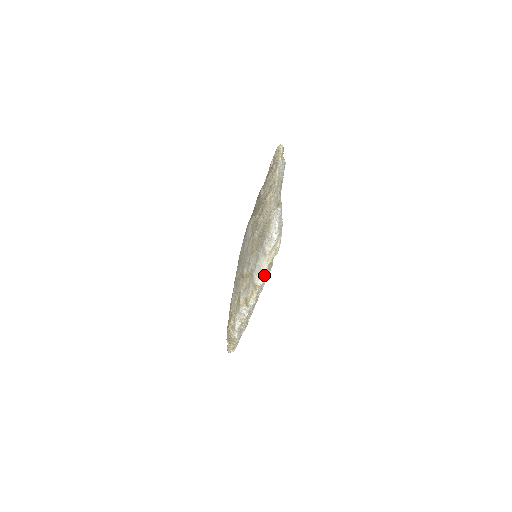
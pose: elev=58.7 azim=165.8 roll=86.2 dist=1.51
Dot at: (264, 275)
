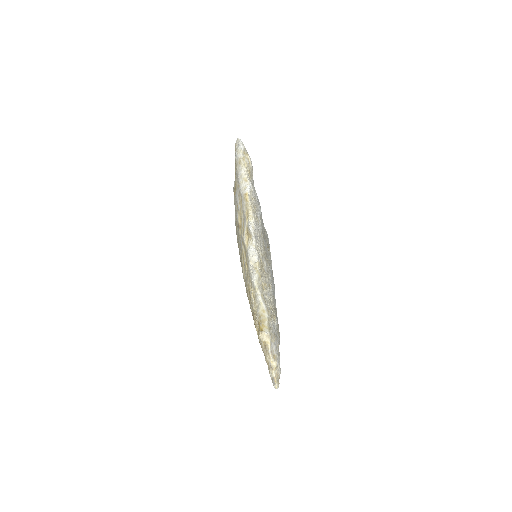
Dot at: (247, 180)
